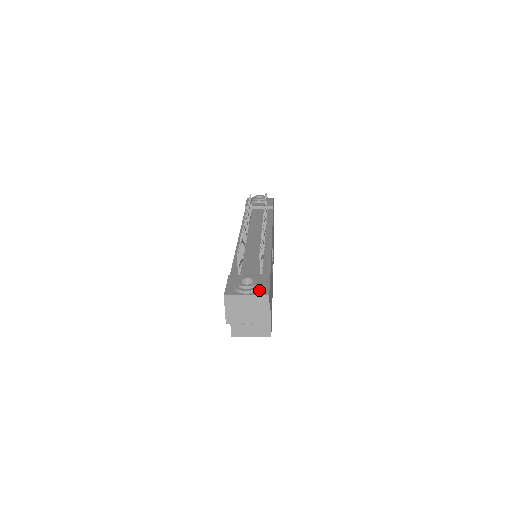
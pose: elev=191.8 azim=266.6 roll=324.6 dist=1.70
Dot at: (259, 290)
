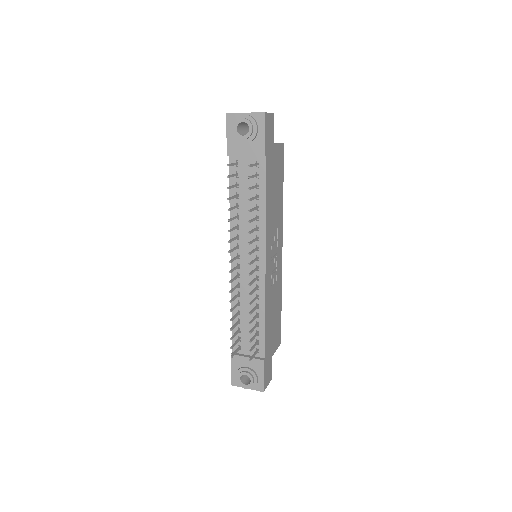
Dot at: (256, 384)
